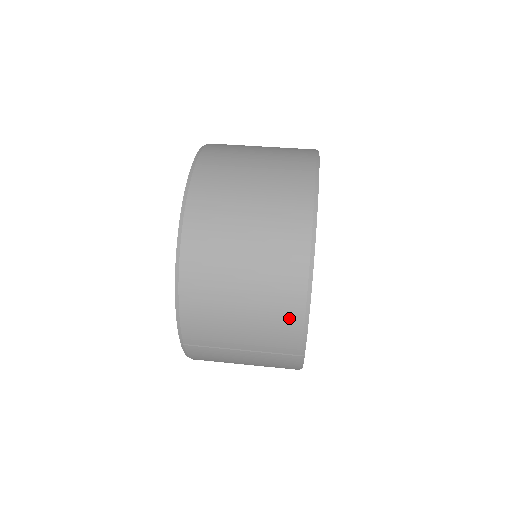
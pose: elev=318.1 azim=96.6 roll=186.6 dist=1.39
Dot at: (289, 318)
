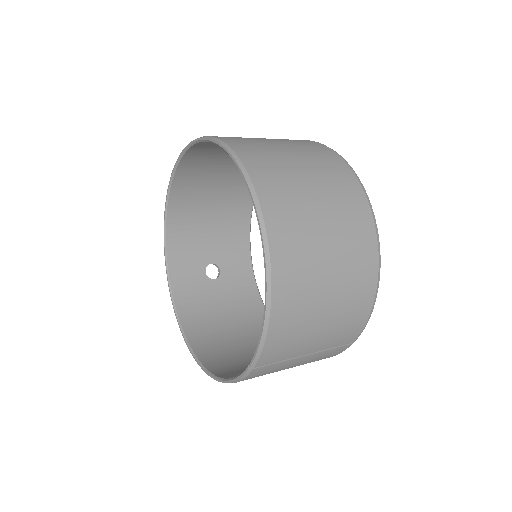
Dot at: (361, 310)
